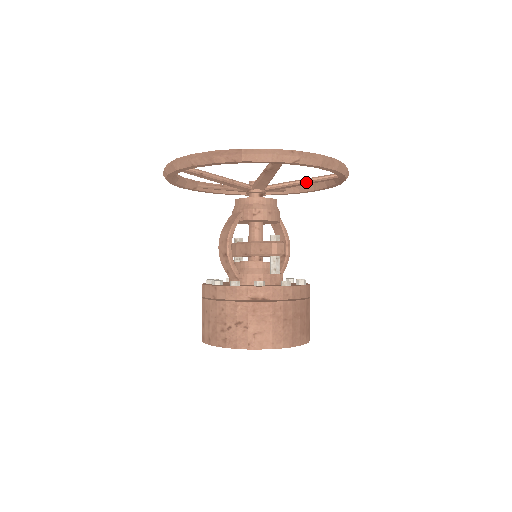
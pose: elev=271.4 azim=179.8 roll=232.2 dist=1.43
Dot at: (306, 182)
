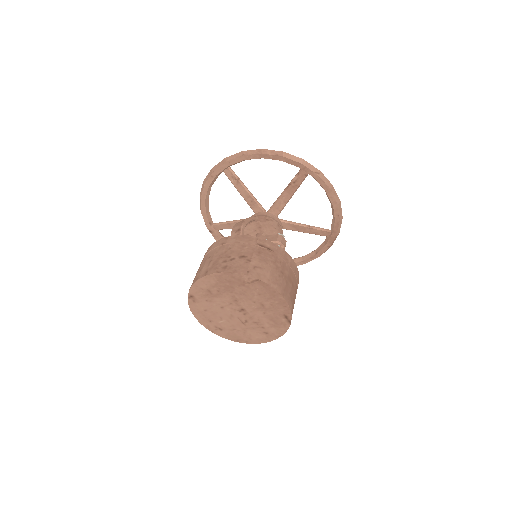
Dot at: (307, 226)
